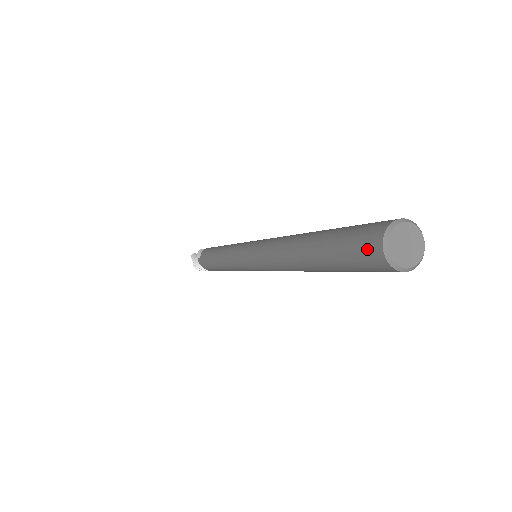
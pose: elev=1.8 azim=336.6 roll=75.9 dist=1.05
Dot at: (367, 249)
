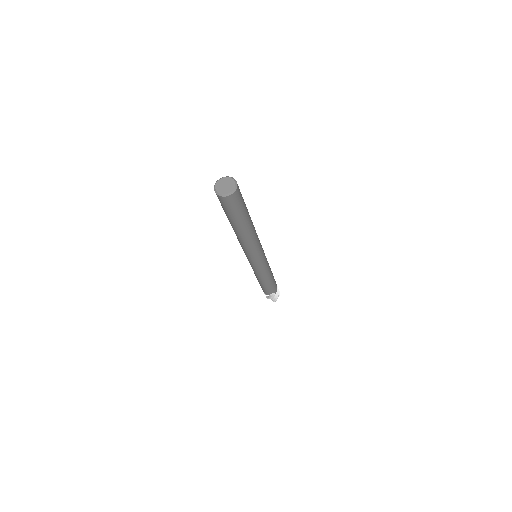
Dot at: (221, 201)
